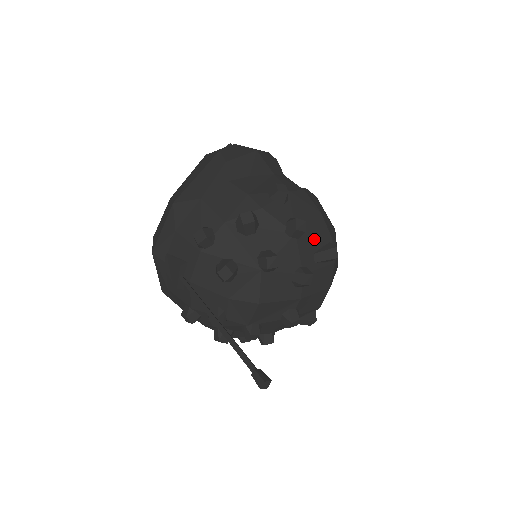
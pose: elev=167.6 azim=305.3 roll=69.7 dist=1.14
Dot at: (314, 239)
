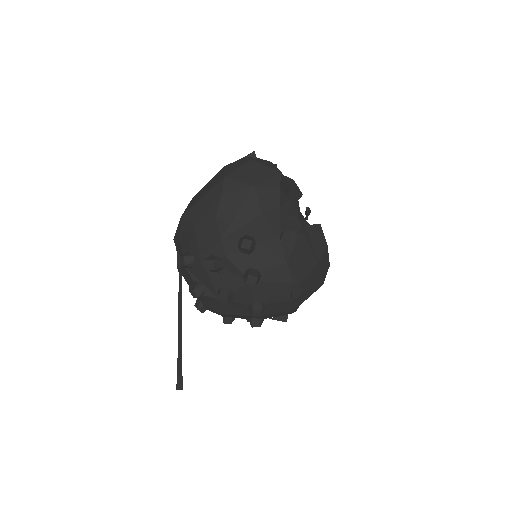
Dot at: (272, 284)
